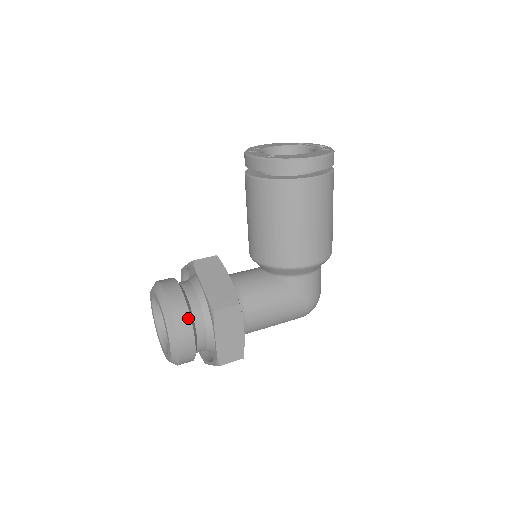
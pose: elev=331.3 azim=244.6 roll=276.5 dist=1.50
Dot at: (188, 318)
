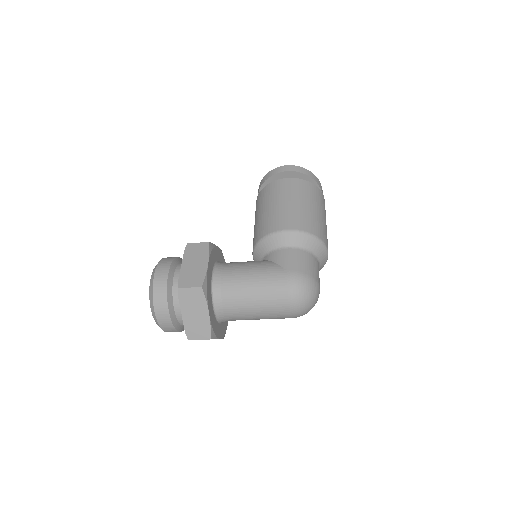
Dot at: (172, 259)
